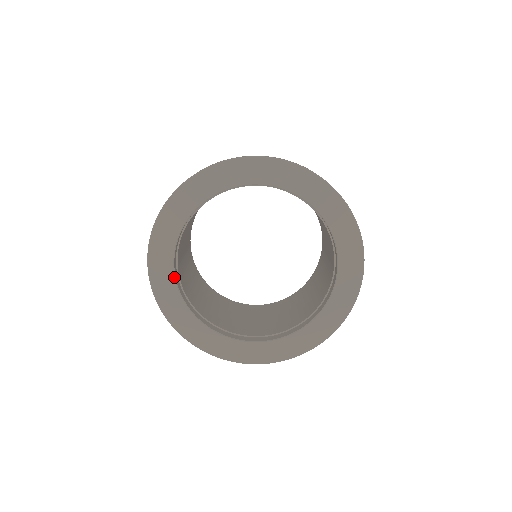
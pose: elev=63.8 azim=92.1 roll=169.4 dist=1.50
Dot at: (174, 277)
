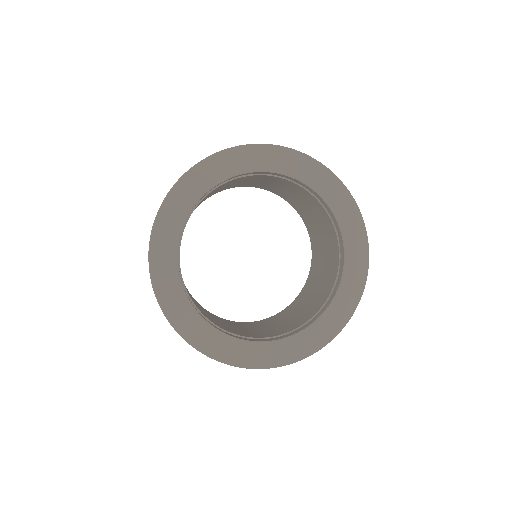
Dot at: (178, 245)
